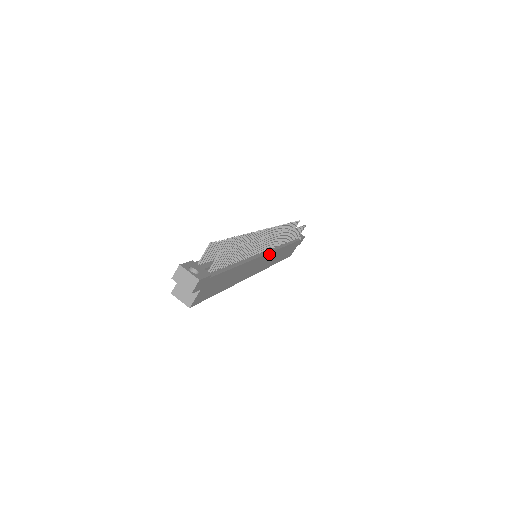
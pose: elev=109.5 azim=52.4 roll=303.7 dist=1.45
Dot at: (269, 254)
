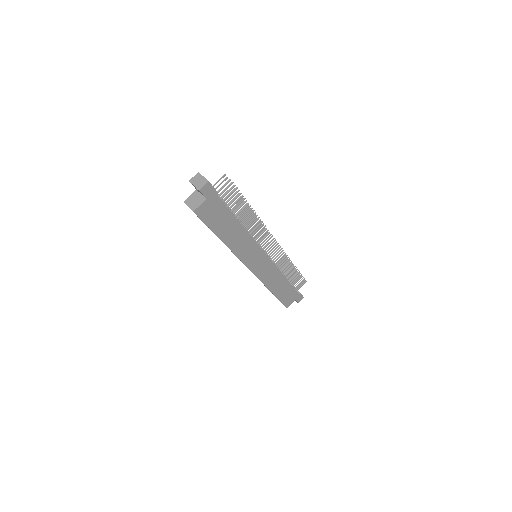
Dot at: (267, 259)
